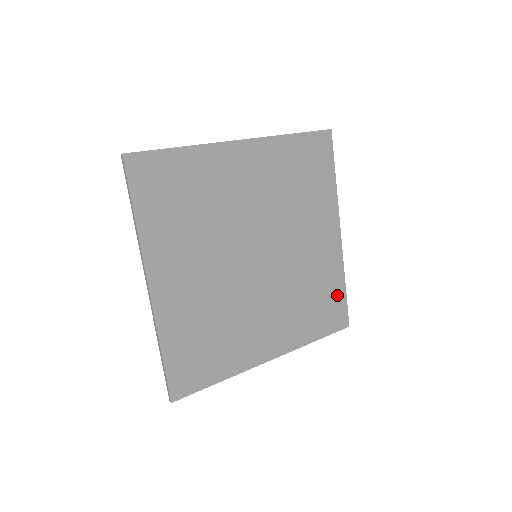
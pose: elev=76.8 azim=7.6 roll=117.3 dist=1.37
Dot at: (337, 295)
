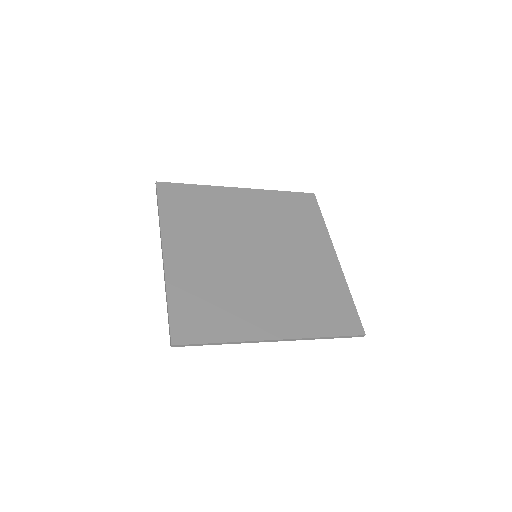
Dot at: (344, 303)
